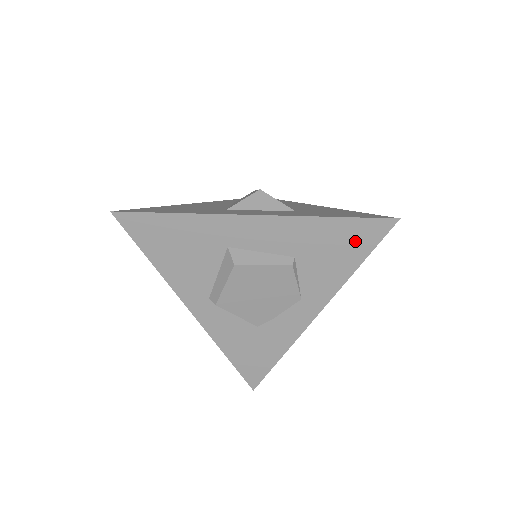
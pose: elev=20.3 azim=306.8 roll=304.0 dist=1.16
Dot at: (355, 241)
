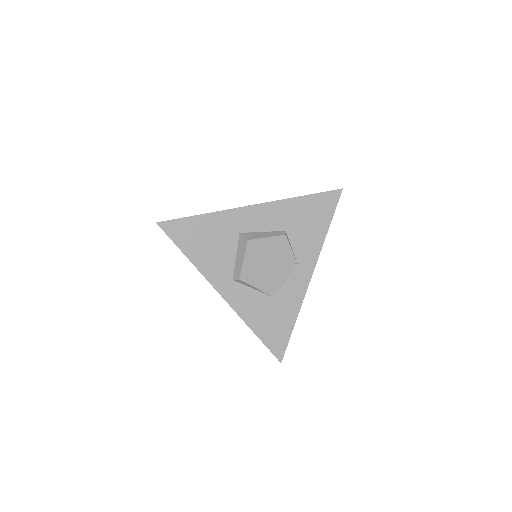
Dot at: (321, 210)
